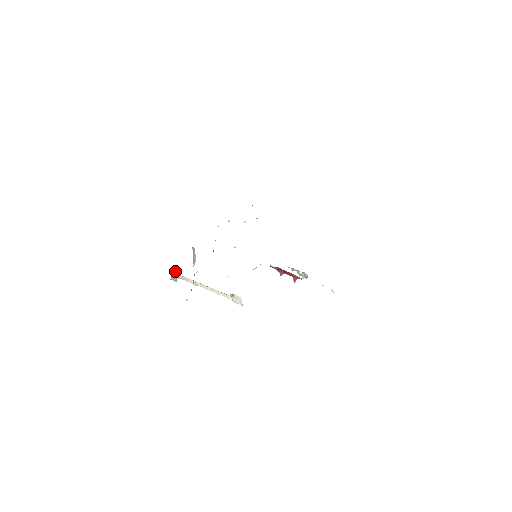
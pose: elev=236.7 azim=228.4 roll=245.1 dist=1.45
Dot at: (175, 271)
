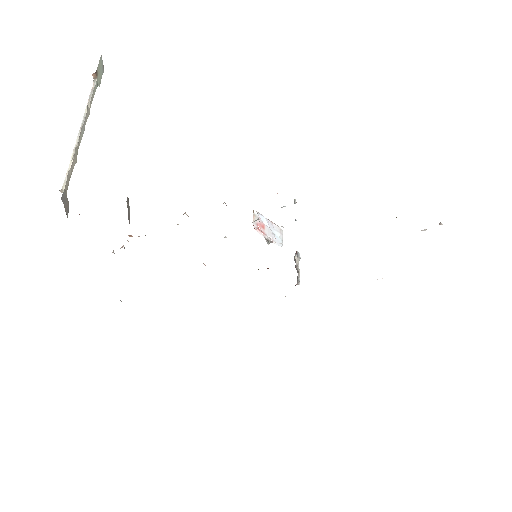
Dot at: (65, 197)
